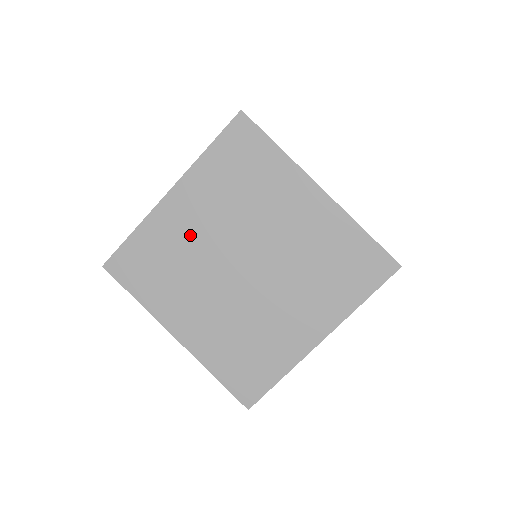
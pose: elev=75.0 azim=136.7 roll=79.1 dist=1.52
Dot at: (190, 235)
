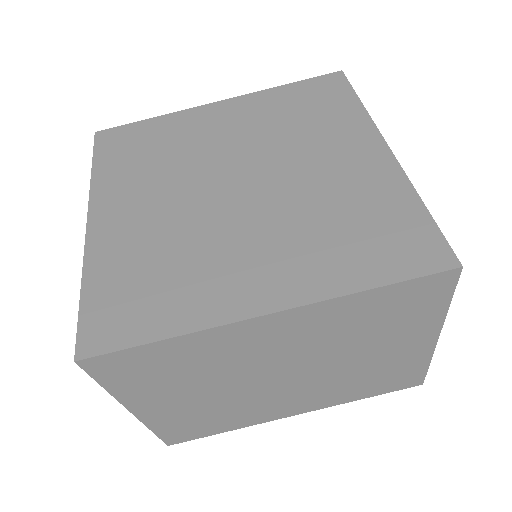
Dot at: (205, 138)
